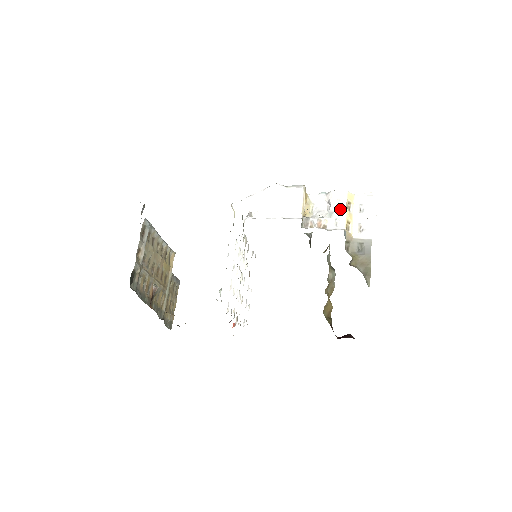
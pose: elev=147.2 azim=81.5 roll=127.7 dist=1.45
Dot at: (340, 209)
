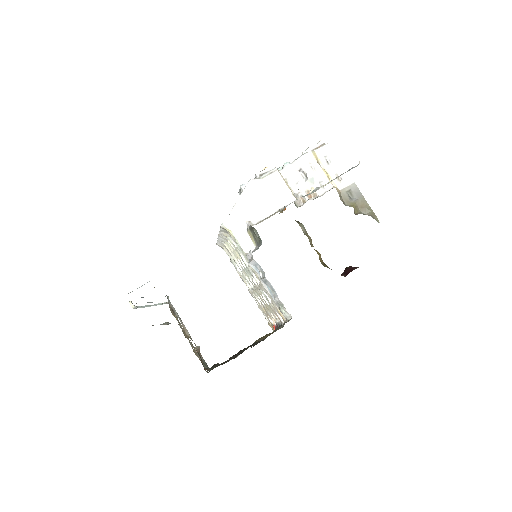
Dot at: (316, 171)
